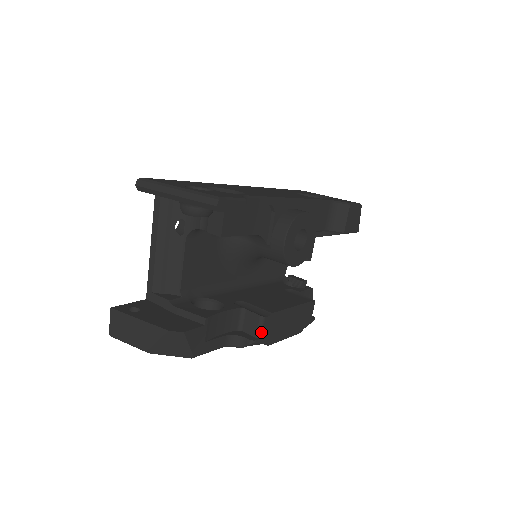
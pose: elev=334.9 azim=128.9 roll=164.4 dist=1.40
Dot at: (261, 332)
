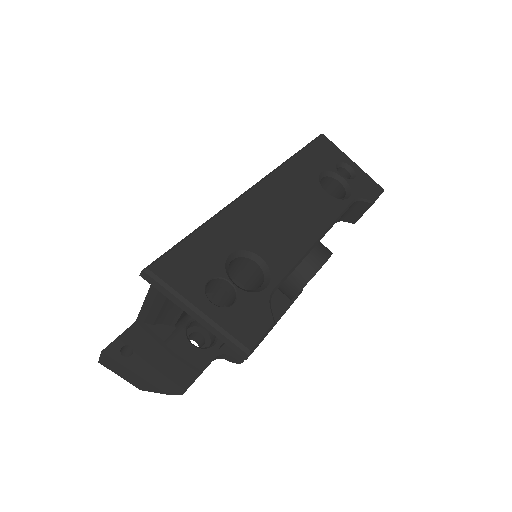
Dot at: occluded
